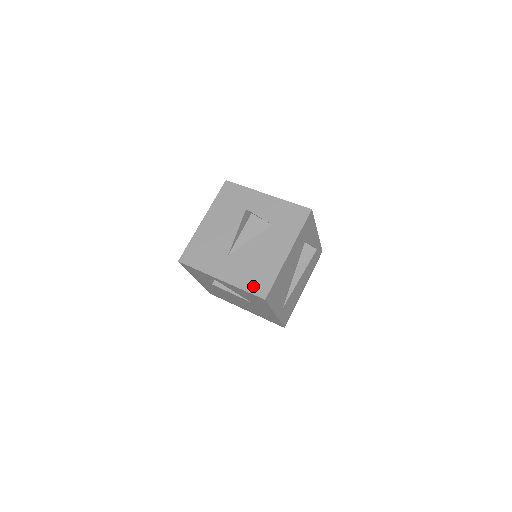
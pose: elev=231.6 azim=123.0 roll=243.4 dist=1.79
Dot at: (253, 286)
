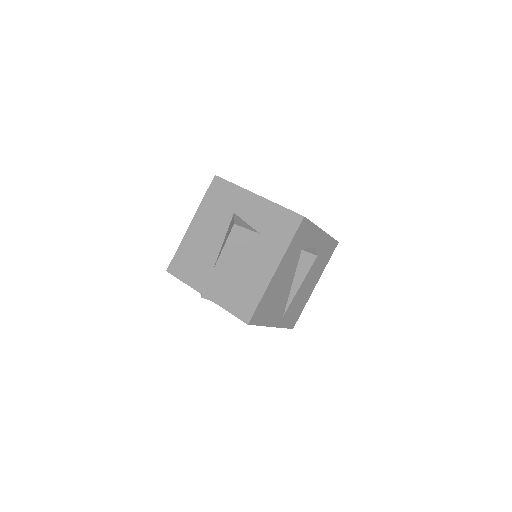
Dot at: (237, 307)
